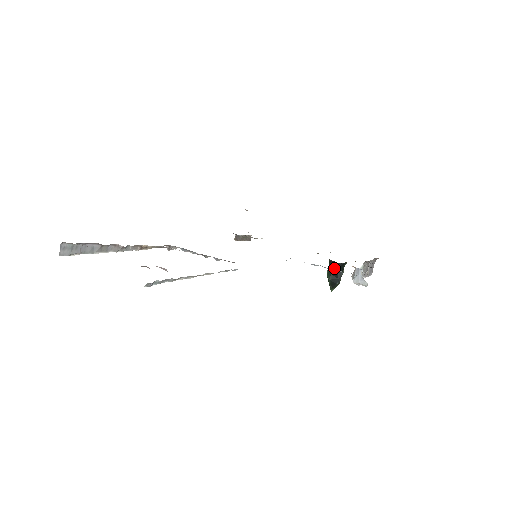
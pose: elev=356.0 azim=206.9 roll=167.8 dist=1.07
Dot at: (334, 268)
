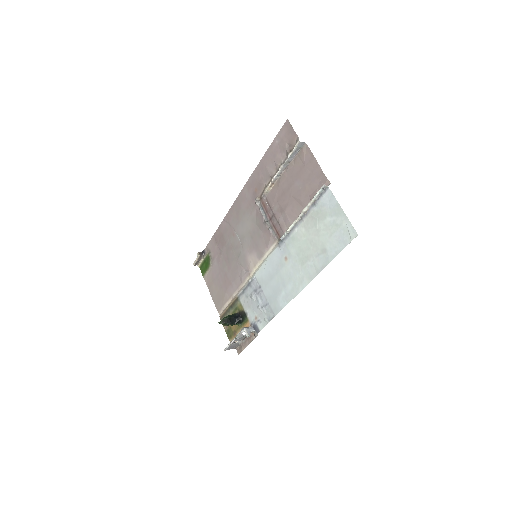
Dot at: (236, 317)
